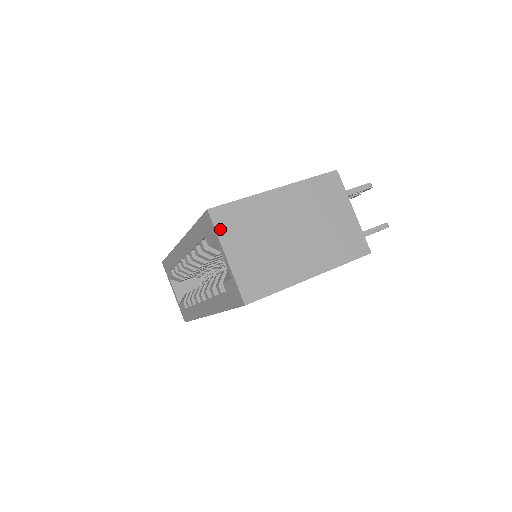
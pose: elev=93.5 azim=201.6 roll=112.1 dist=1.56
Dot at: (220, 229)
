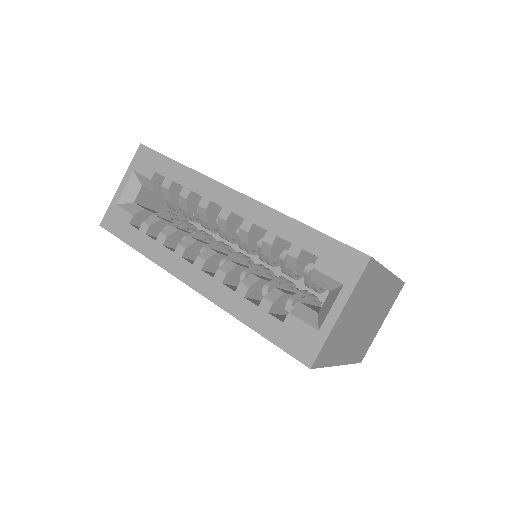
Dot at: (359, 283)
